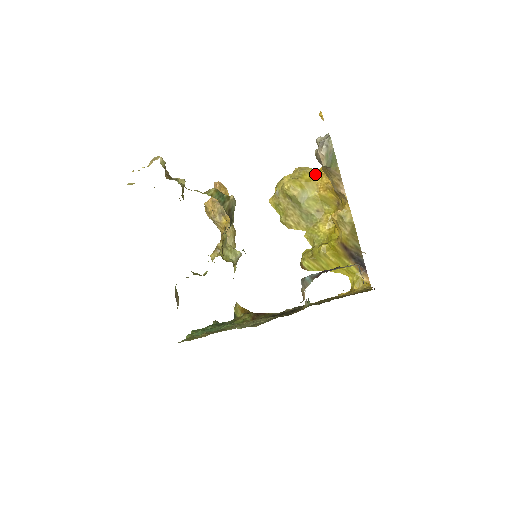
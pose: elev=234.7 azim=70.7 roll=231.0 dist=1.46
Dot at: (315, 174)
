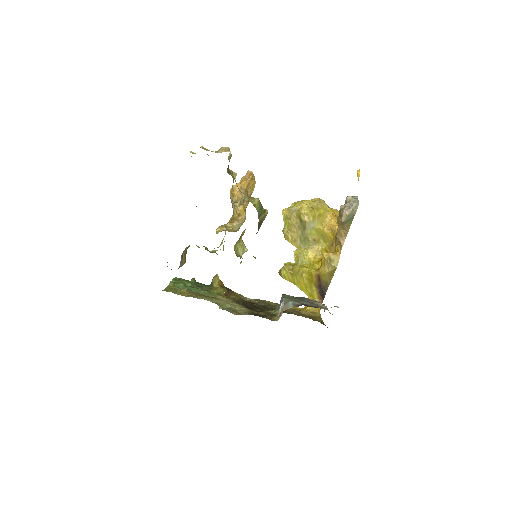
Dot at: (328, 213)
